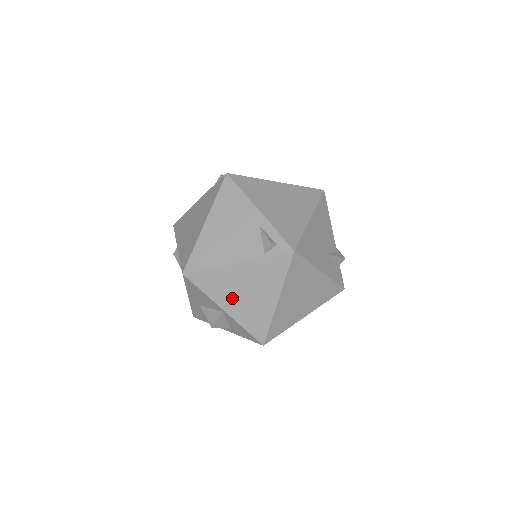
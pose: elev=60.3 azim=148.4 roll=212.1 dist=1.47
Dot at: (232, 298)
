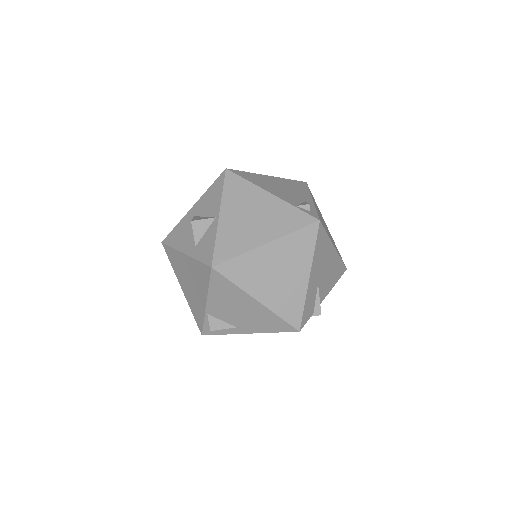
Dot at: (237, 212)
